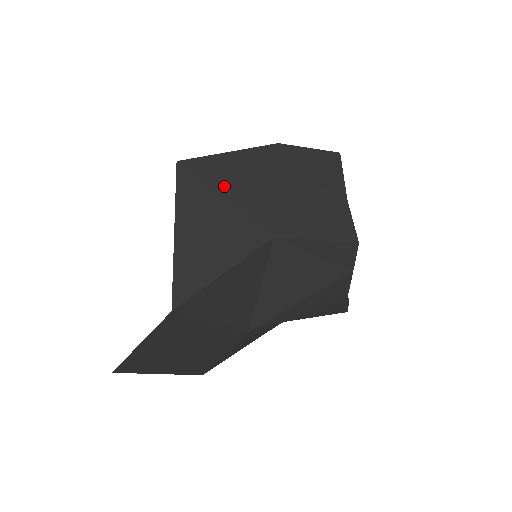
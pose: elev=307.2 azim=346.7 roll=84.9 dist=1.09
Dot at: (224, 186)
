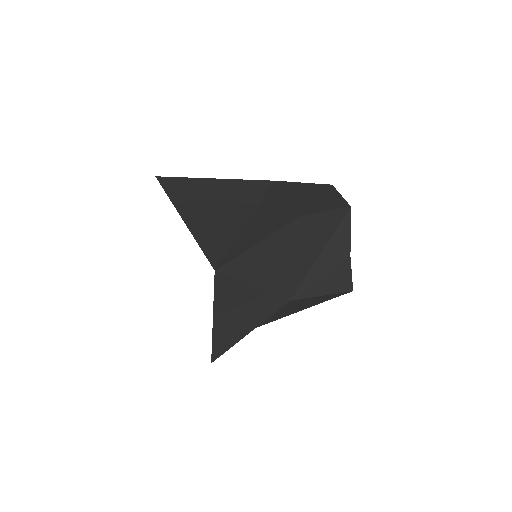
Dot at: (254, 276)
